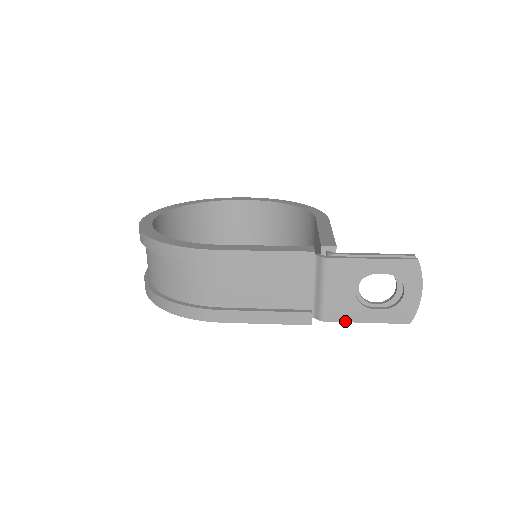
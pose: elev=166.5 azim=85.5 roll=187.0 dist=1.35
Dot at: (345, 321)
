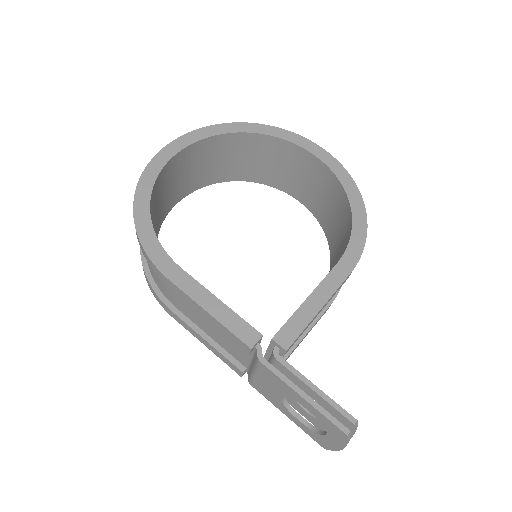
Dot at: (269, 400)
